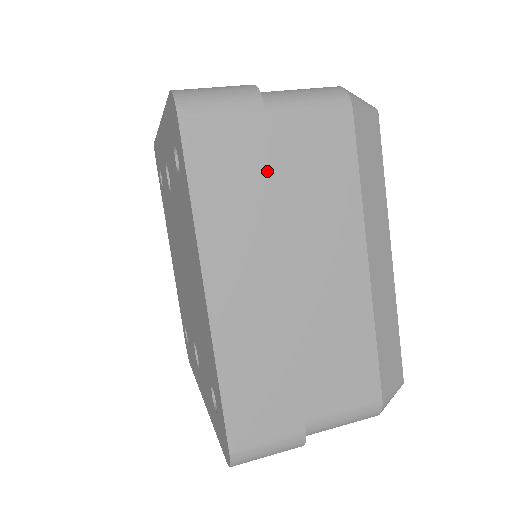
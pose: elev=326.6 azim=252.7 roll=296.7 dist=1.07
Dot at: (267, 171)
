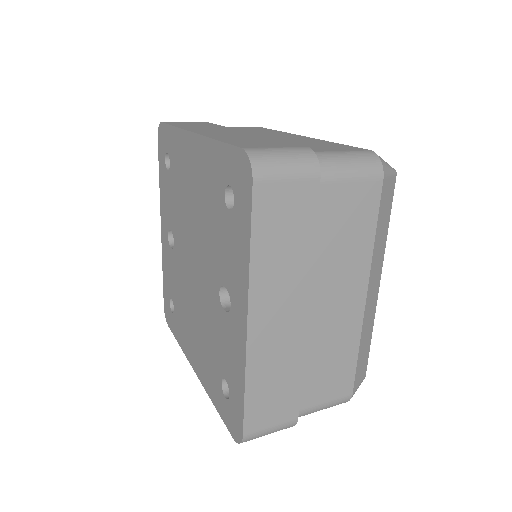
Dot at: (217, 125)
